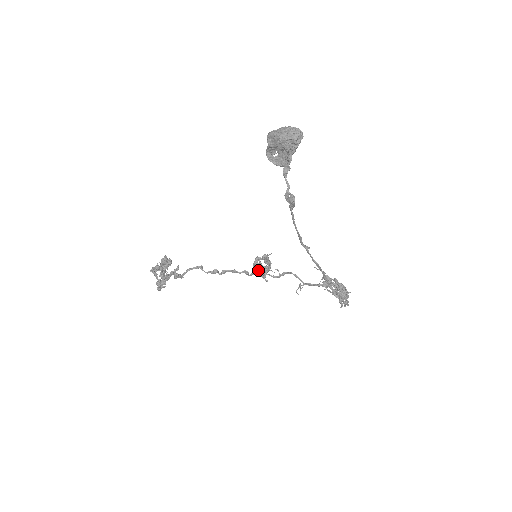
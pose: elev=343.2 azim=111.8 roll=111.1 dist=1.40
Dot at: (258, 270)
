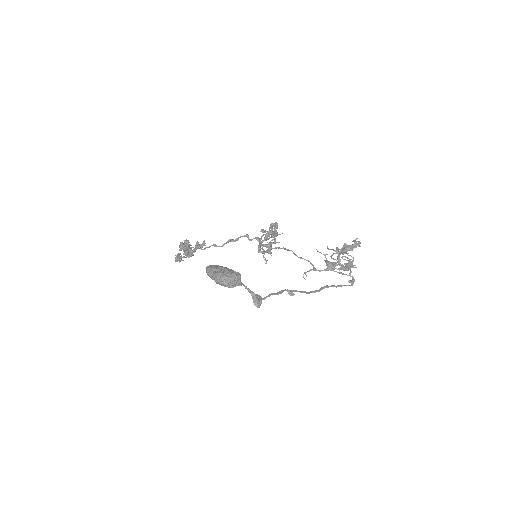
Dot at: occluded
